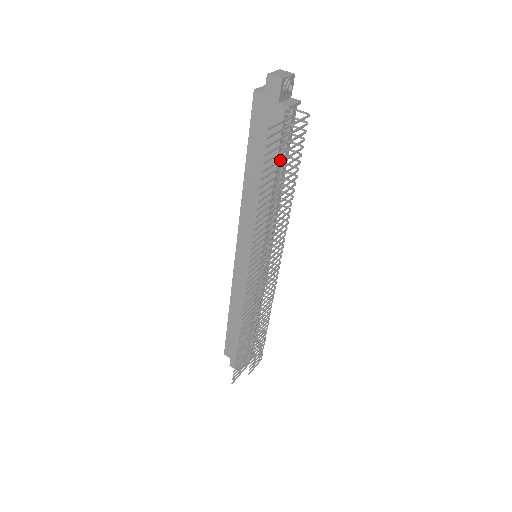
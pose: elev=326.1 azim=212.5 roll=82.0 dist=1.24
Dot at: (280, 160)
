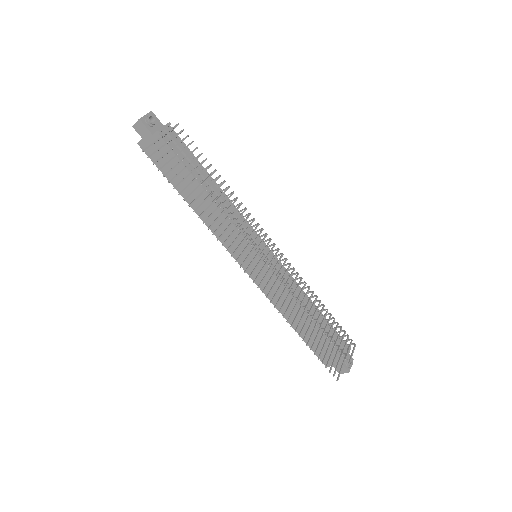
Dot at: (185, 167)
